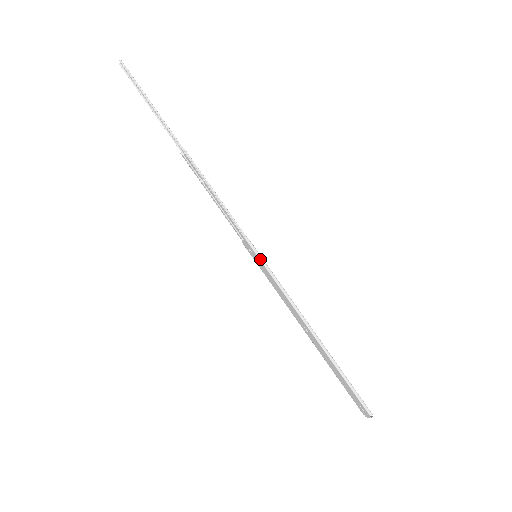
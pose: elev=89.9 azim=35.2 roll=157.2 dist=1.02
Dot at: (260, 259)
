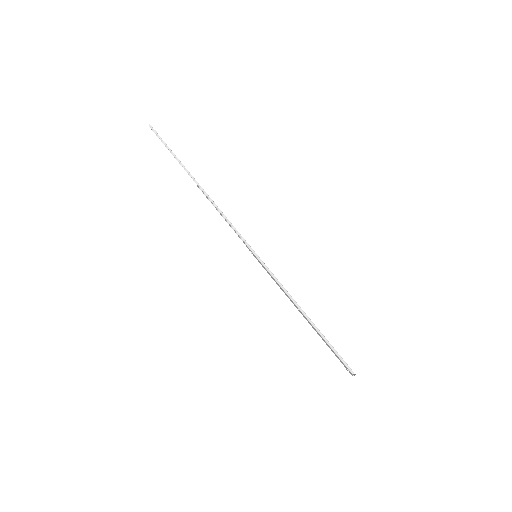
Dot at: (258, 258)
